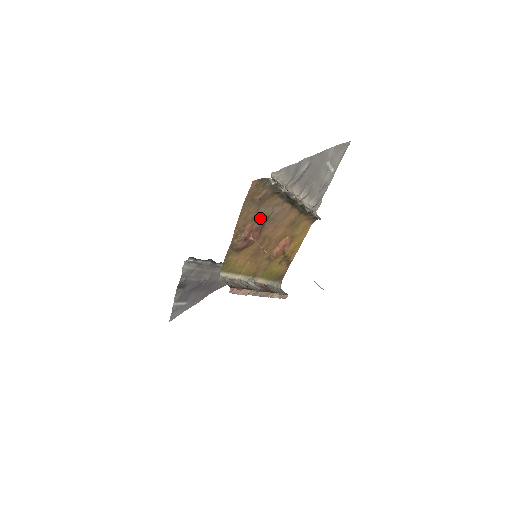
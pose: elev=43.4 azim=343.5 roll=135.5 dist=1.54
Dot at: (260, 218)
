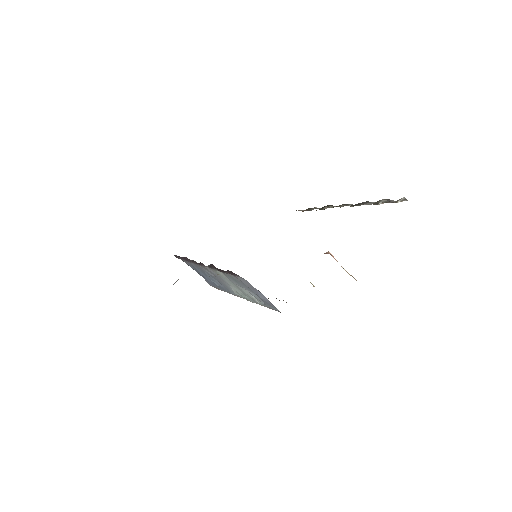
Dot at: occluded
